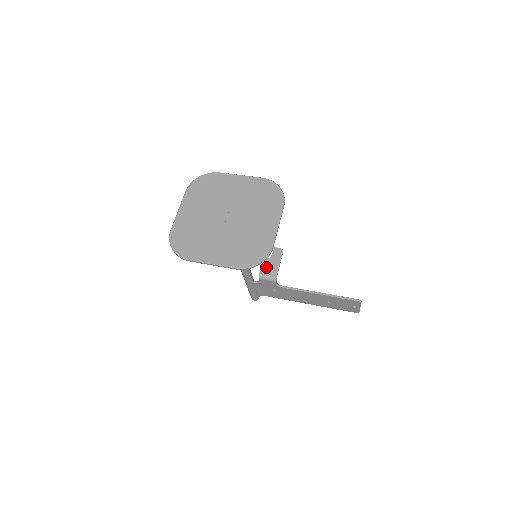
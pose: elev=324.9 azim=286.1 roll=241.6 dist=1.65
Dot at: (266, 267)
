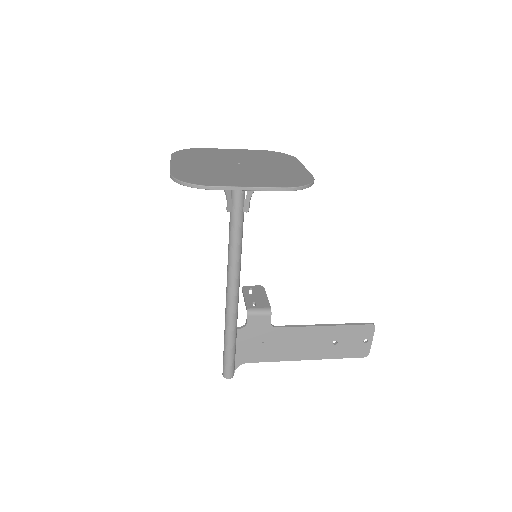
Dot at: (252, 301)
